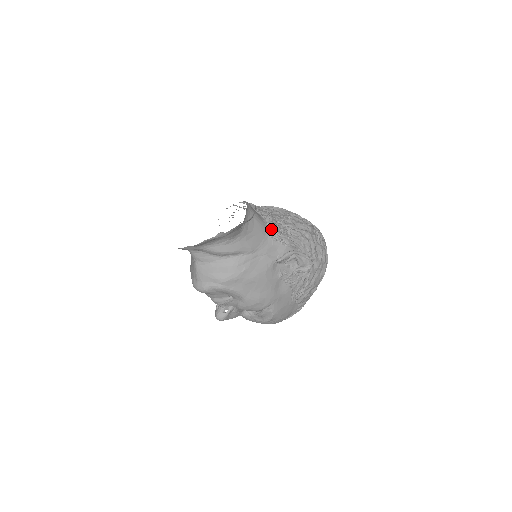
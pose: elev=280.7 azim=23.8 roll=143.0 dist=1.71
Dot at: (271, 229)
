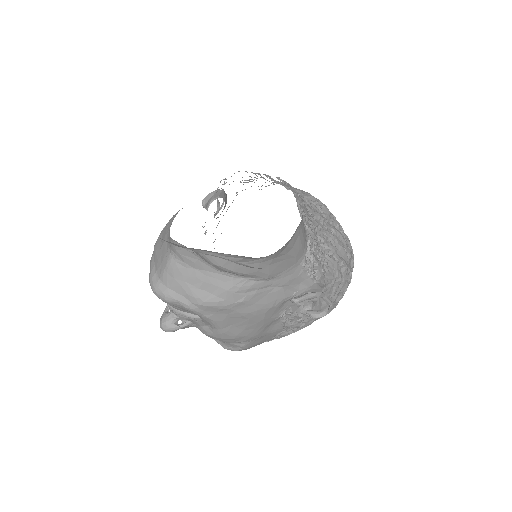
Dot at: (309, 253)
